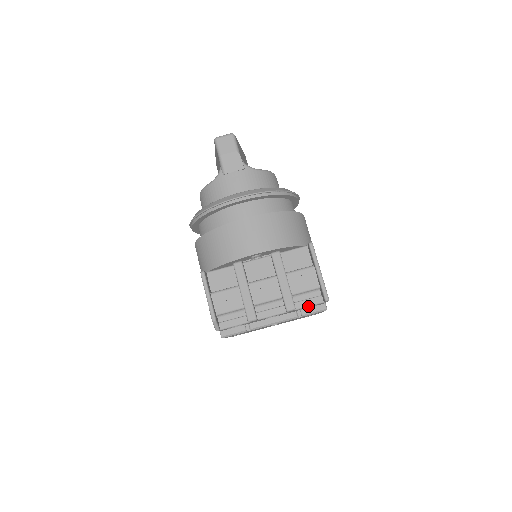
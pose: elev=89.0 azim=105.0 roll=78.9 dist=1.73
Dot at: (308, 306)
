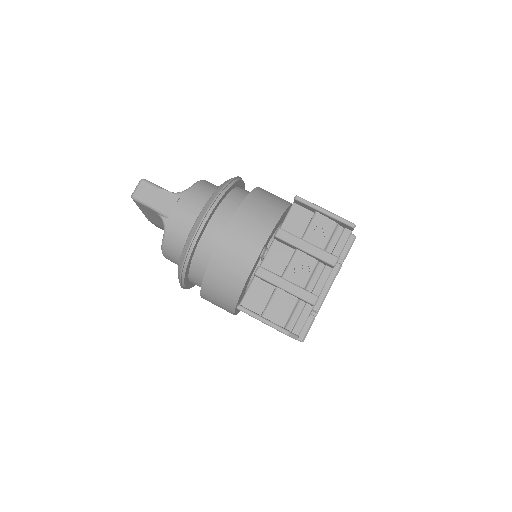
Dot at: (343, 247)
